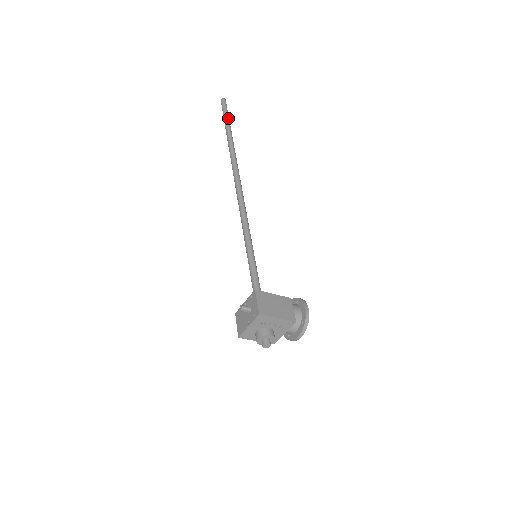
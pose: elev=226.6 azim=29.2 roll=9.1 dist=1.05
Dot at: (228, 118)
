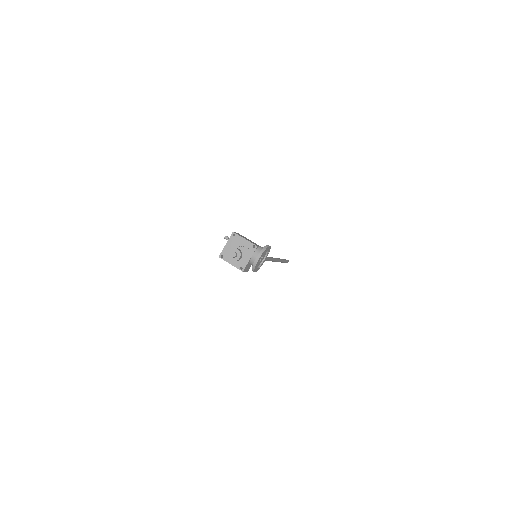
Dot at: (284, 259)
